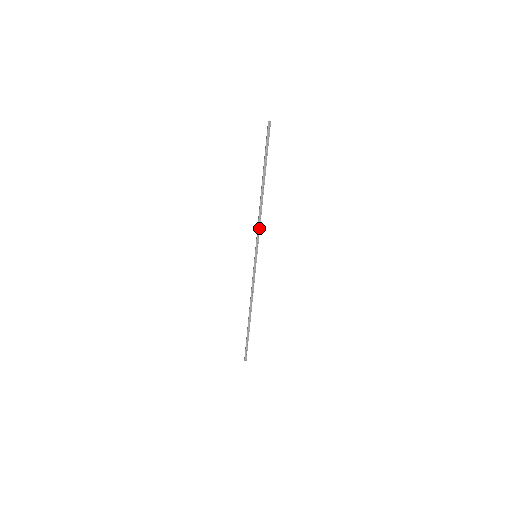
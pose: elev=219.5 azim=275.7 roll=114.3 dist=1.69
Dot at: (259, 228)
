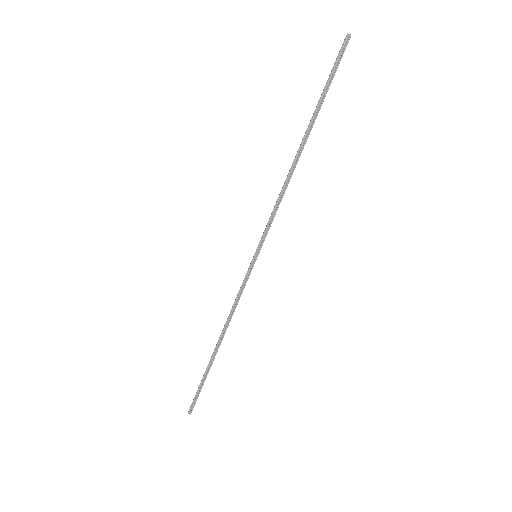
Dot at: (275, 211)
